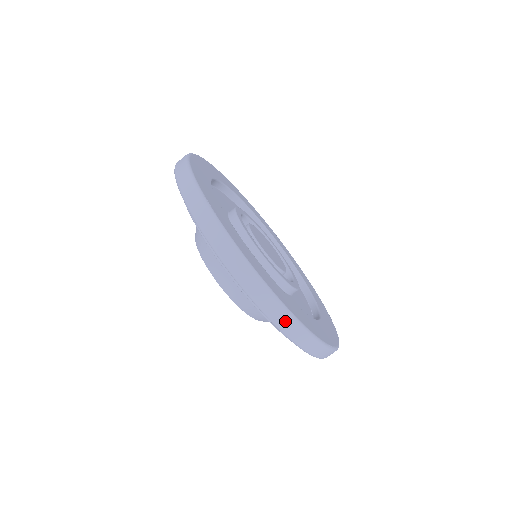
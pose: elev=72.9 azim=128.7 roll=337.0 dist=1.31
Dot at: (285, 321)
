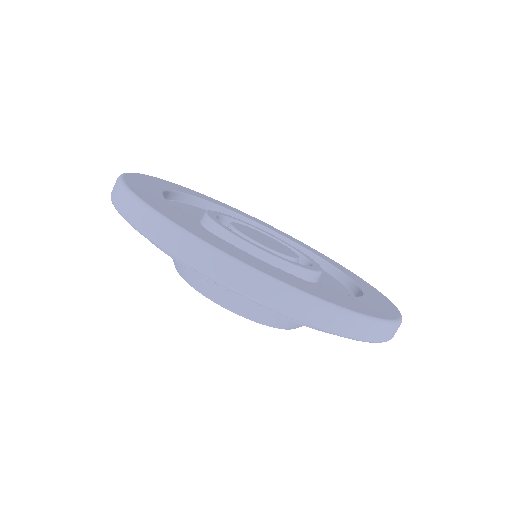
Dot at: (224, 269)
